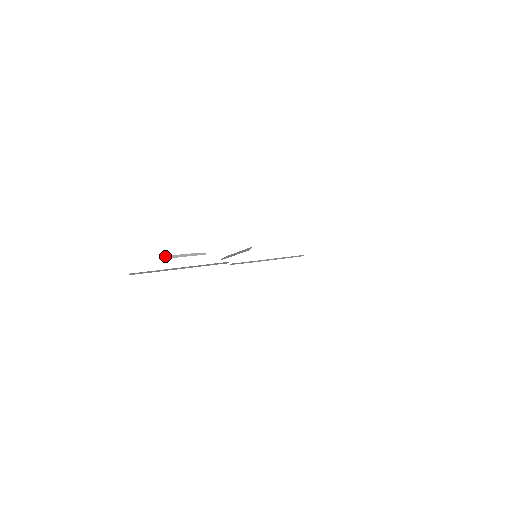
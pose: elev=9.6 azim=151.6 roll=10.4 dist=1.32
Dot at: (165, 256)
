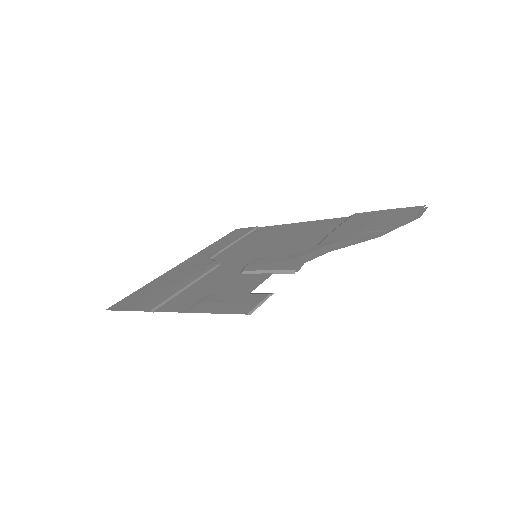
Dot at: (249, 312)
